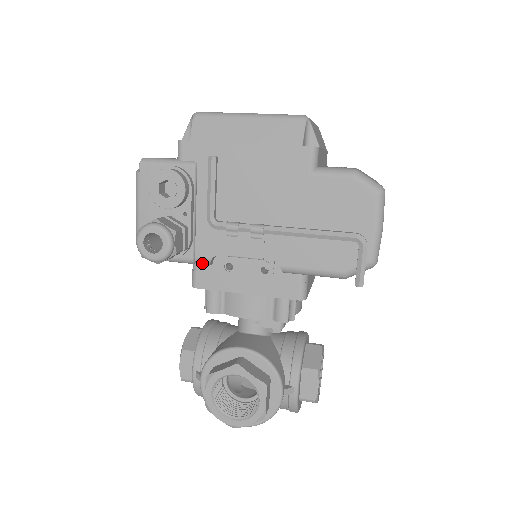
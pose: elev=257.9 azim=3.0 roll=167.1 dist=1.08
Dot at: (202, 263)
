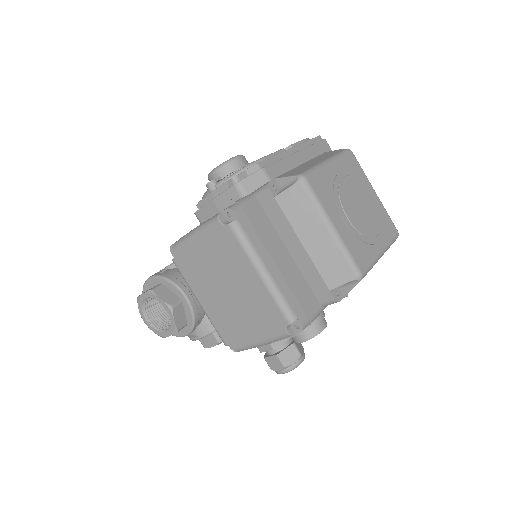
Dot at: occluded
